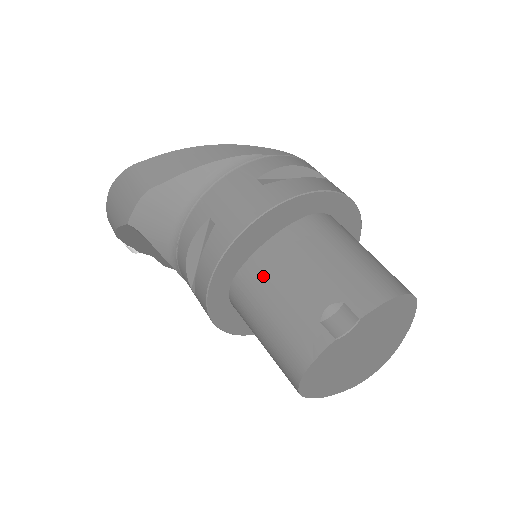
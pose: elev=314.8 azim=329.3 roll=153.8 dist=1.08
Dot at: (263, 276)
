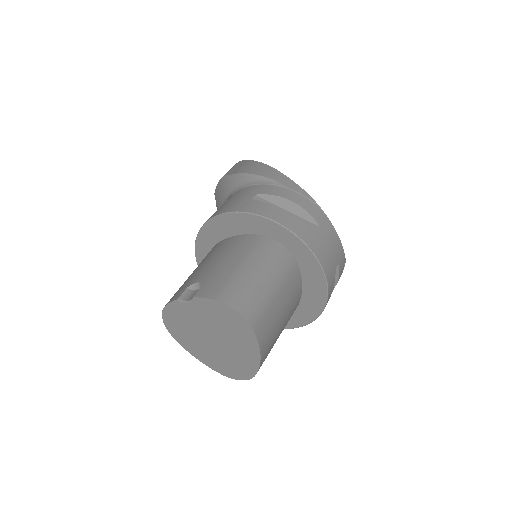
Dot at: (211, 253)
